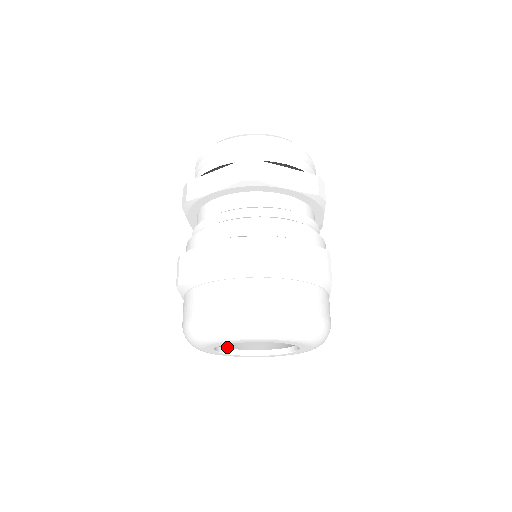
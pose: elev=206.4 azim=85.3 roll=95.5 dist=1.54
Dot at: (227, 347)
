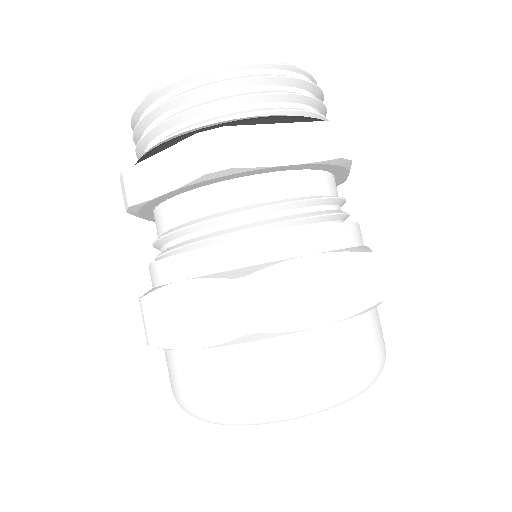
Dot at: occluded
